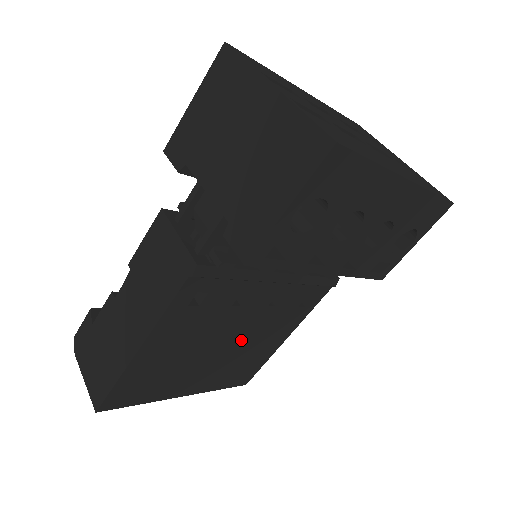
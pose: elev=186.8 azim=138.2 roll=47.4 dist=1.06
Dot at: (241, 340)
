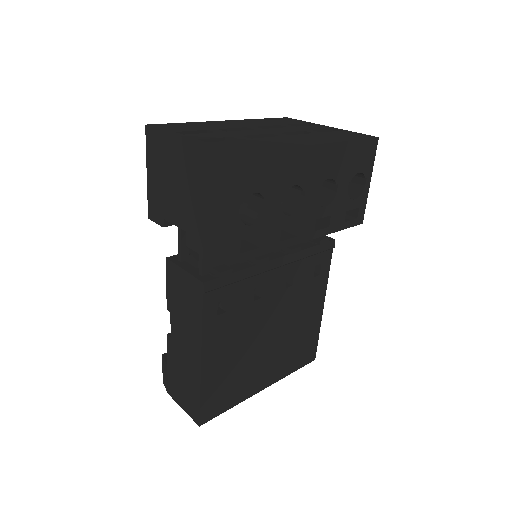
Dot at: (282, 324)
